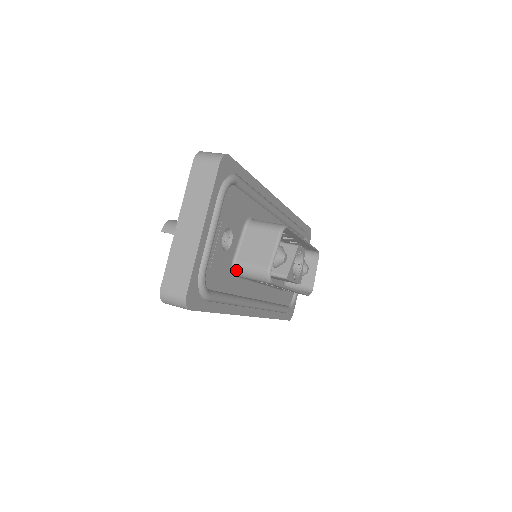
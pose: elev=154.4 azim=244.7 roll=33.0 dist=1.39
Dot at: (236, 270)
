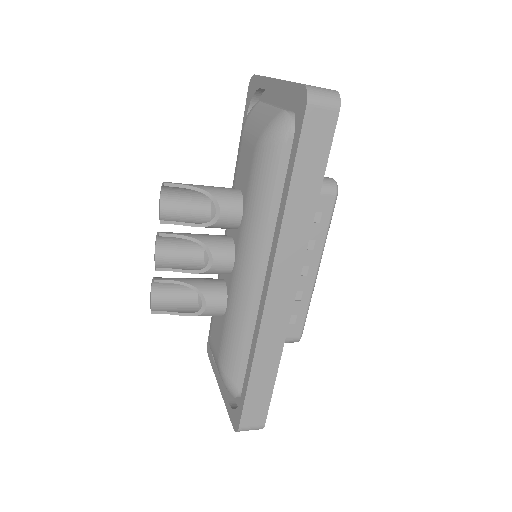
Dot at: occluded
